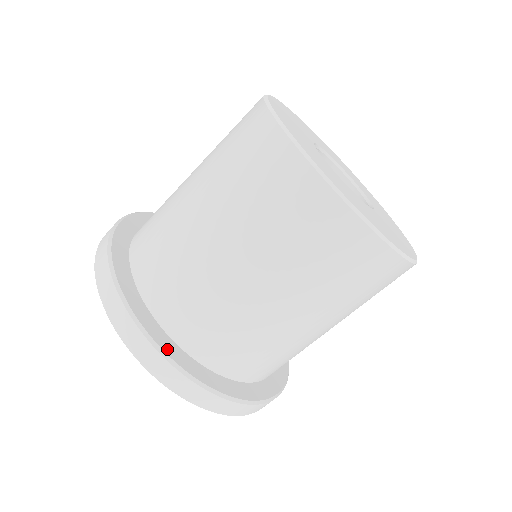
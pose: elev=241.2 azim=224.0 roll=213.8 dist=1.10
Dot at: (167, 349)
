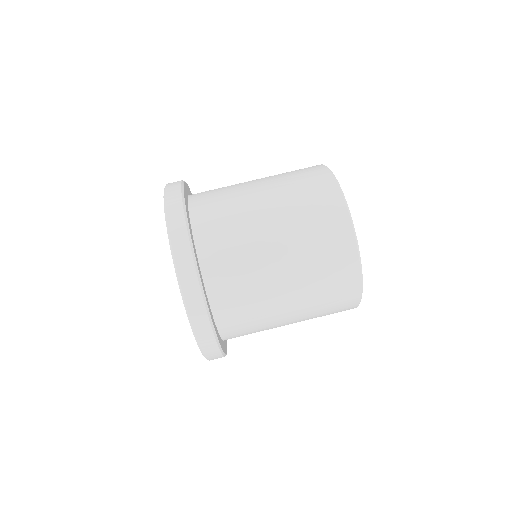
Dot at: occluded
